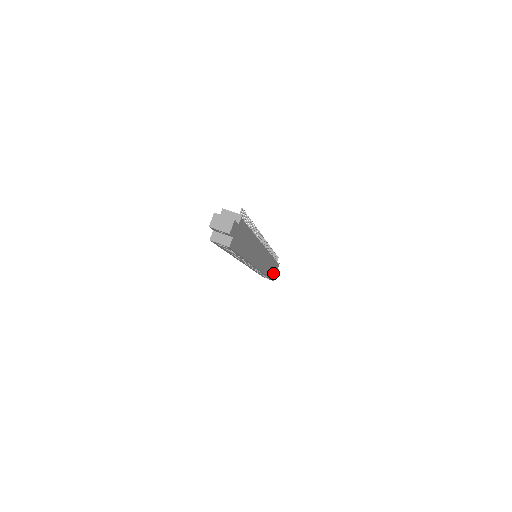
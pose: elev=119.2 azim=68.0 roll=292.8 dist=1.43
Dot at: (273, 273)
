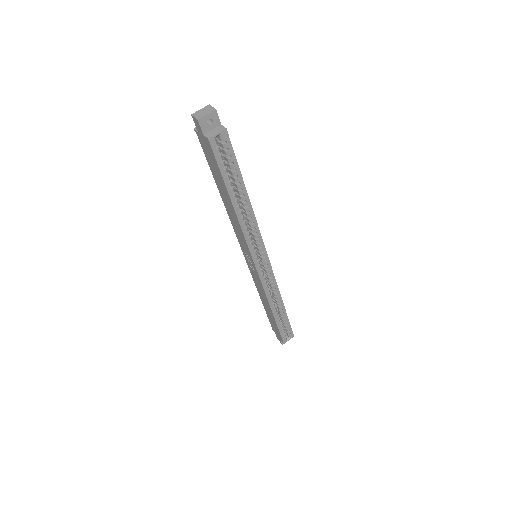
Dot at: occluded
